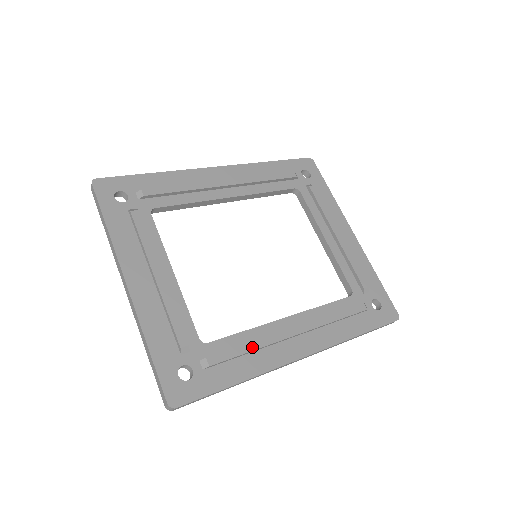
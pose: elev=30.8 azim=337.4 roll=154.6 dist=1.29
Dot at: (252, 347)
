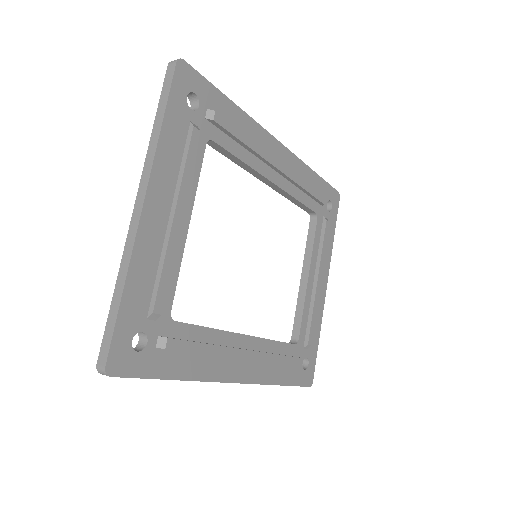
Dot at: (208, 350)
